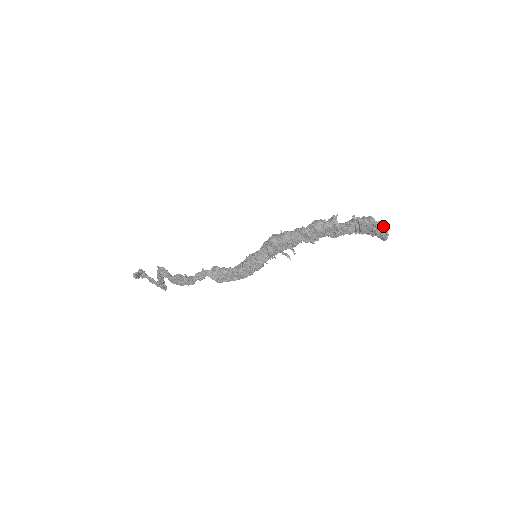
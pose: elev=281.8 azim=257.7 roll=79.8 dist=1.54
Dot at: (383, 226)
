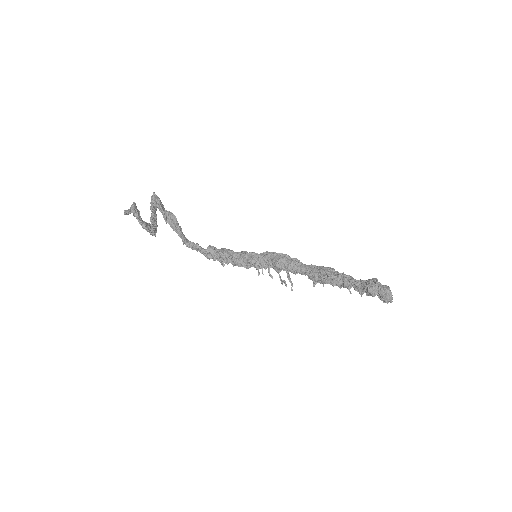
Dot at: (389, 299)
